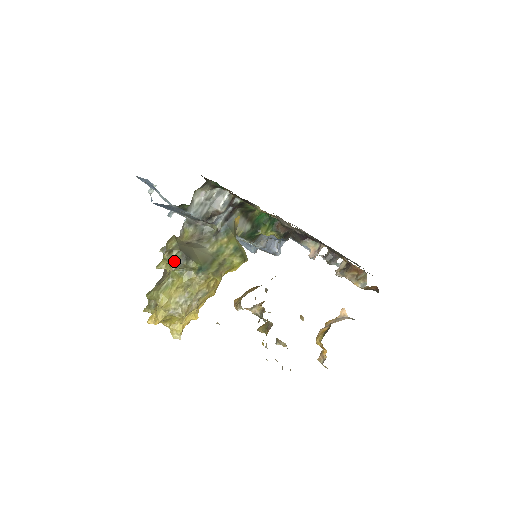
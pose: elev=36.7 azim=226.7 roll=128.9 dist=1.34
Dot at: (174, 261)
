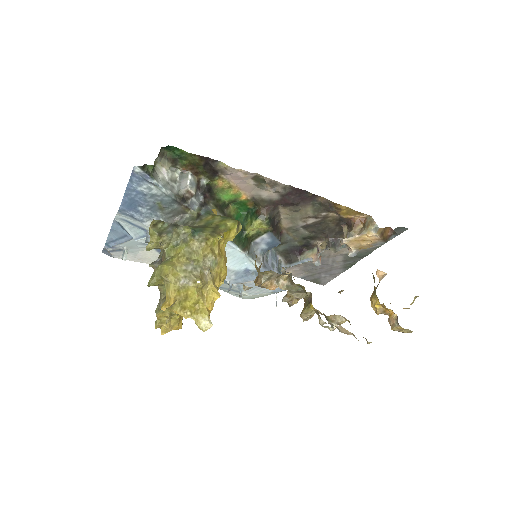
Dot at: (162, 231)
